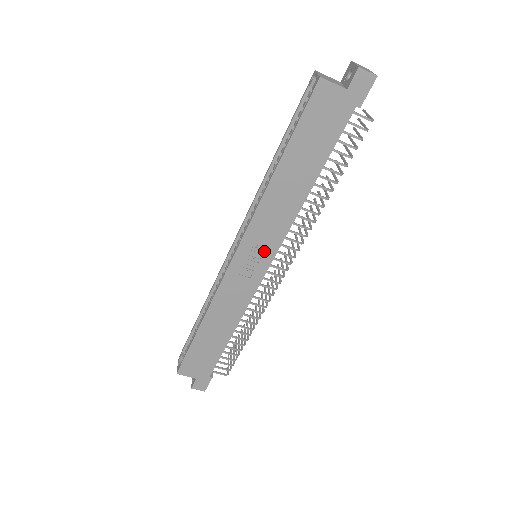
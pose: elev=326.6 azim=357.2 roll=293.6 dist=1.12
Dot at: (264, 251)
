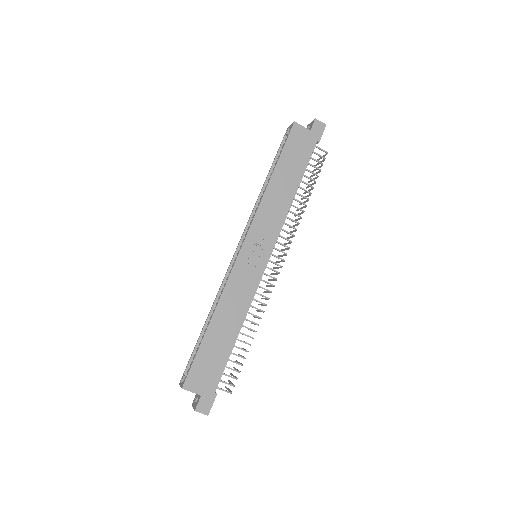
Dot at: (264, 244)
